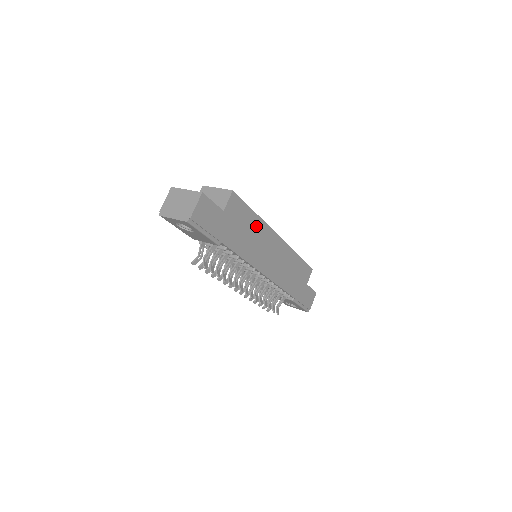
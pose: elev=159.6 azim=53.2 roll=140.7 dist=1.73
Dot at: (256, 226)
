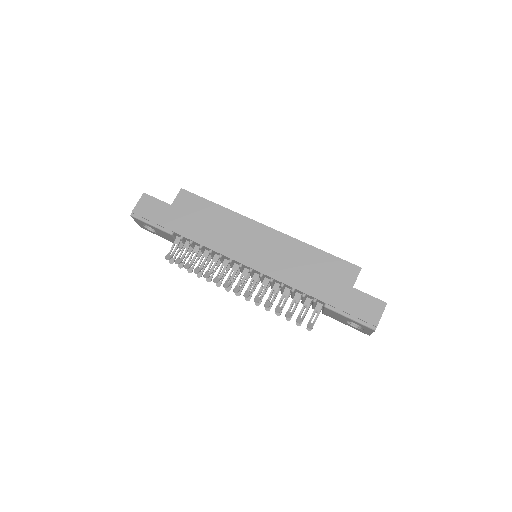
Dot at: (222, 217)
